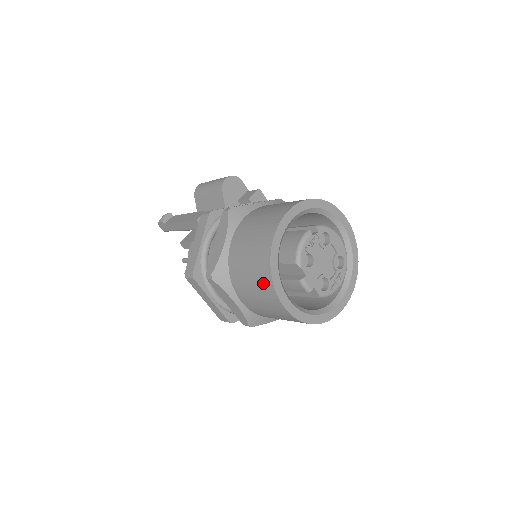
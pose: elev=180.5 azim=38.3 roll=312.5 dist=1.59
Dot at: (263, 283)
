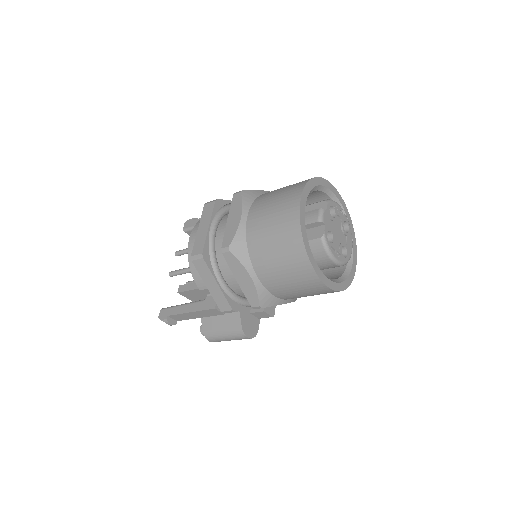
Dot at: (294, 188)
